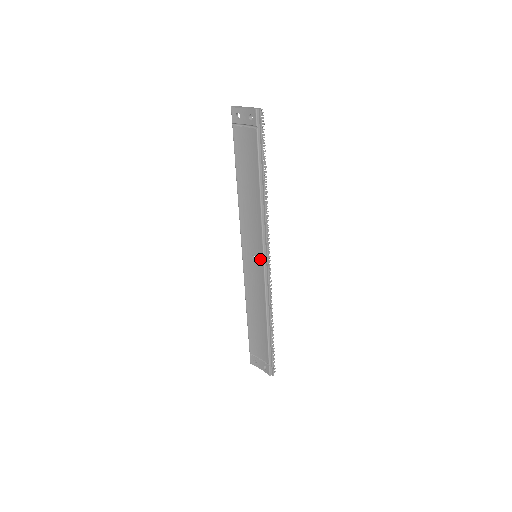
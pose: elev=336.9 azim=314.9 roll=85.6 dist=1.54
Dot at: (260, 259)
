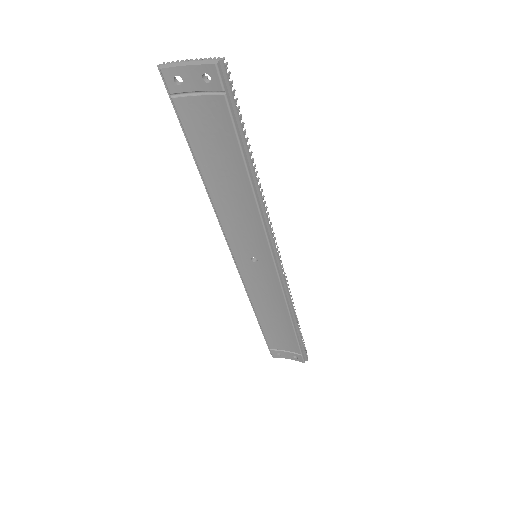
Dot at: (267, 260)
